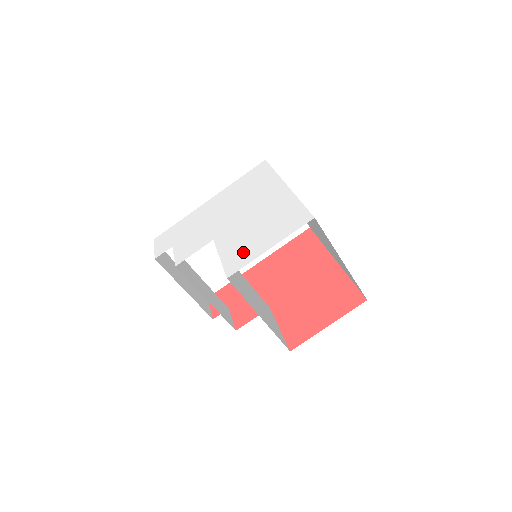
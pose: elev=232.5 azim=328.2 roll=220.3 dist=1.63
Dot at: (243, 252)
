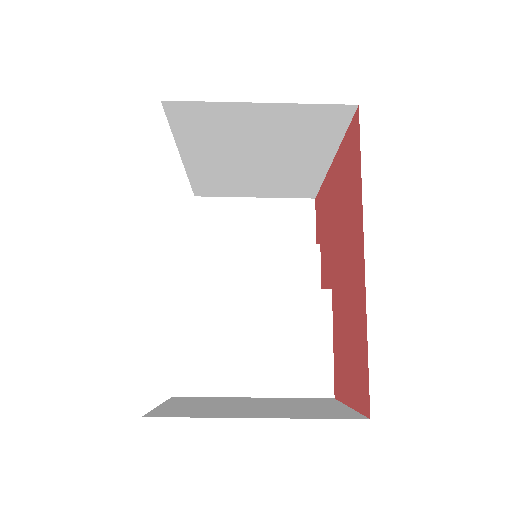
Dot at: occluded
